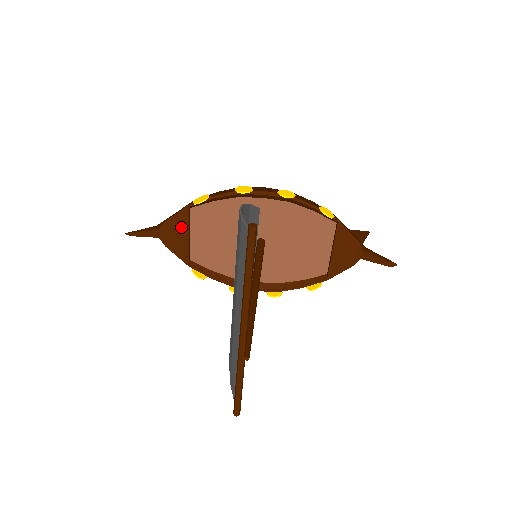
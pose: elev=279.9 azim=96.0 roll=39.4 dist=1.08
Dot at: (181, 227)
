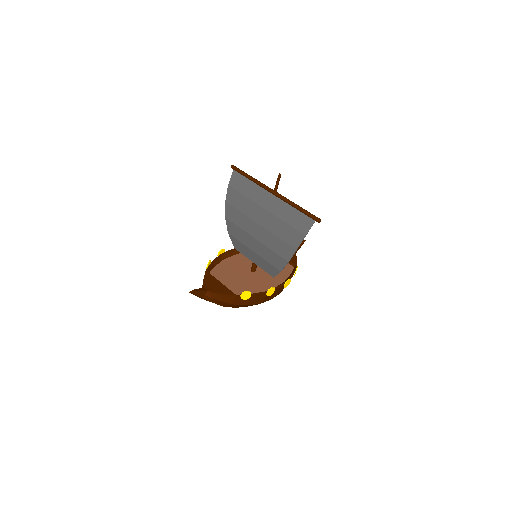
Dot at: (213, 281)
